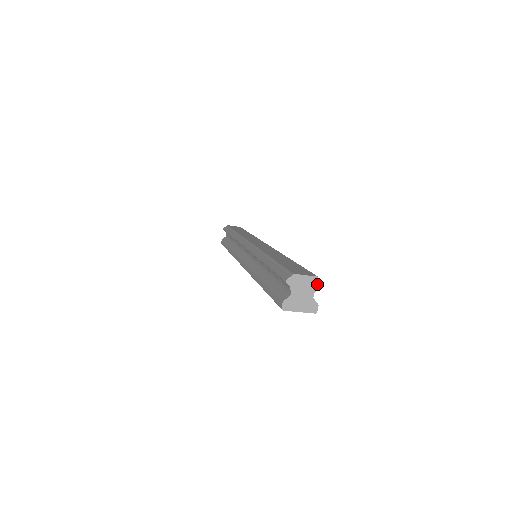
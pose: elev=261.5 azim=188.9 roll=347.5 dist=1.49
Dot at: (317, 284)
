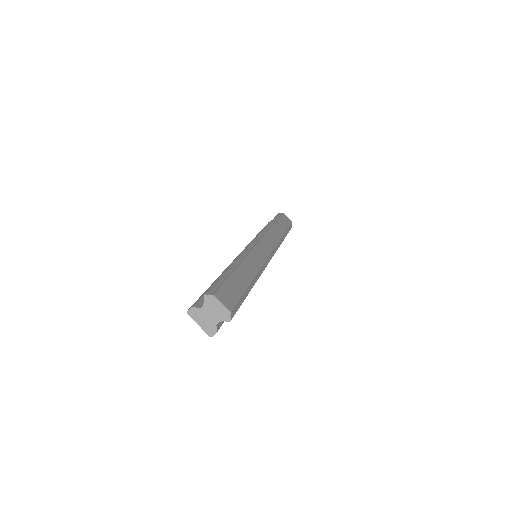
Dot at: (226, 317)
